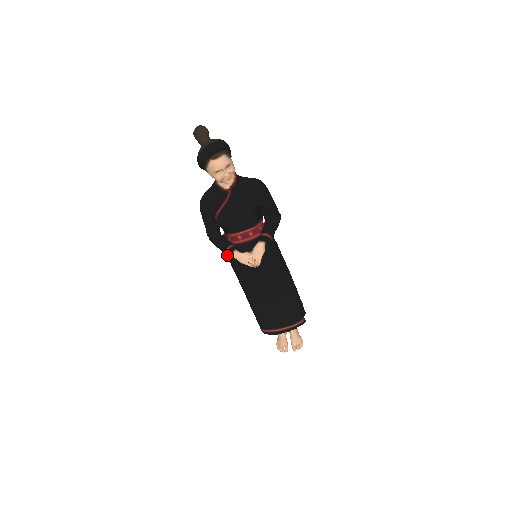
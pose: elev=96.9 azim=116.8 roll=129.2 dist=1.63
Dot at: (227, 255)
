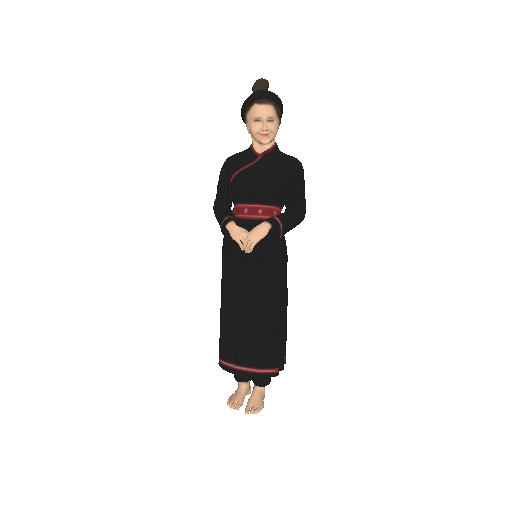
Dot at: (222, 225)
